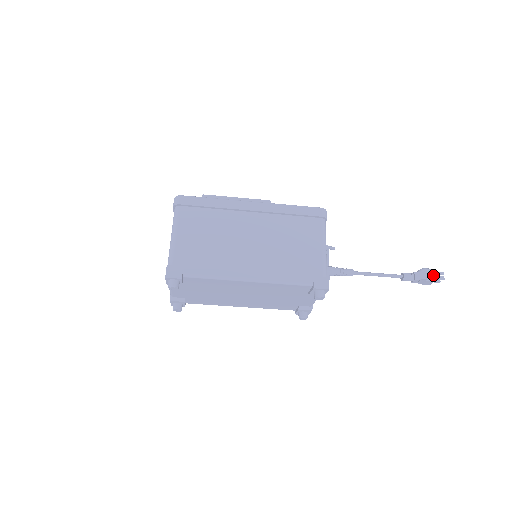
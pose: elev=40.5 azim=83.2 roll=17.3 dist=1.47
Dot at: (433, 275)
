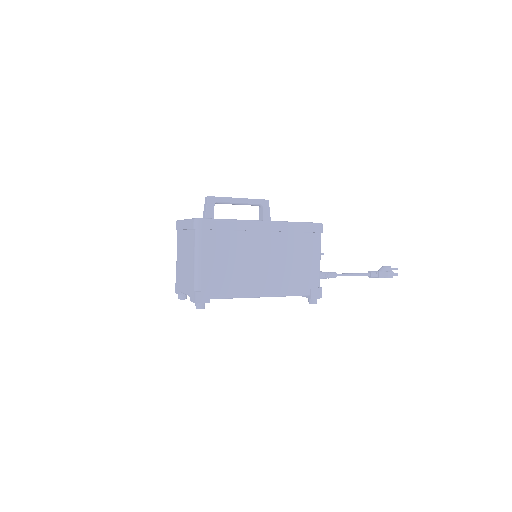
Dot at: (391, 274)
